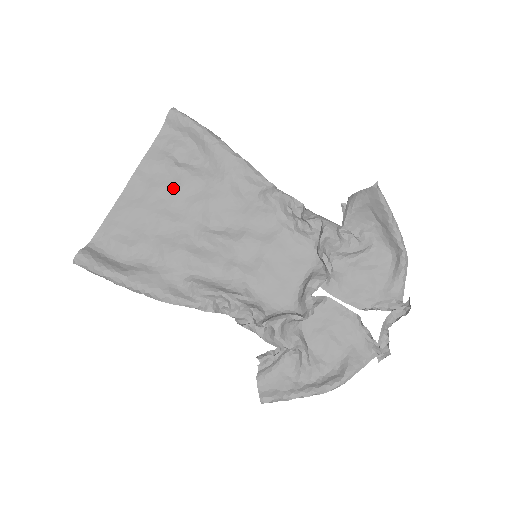
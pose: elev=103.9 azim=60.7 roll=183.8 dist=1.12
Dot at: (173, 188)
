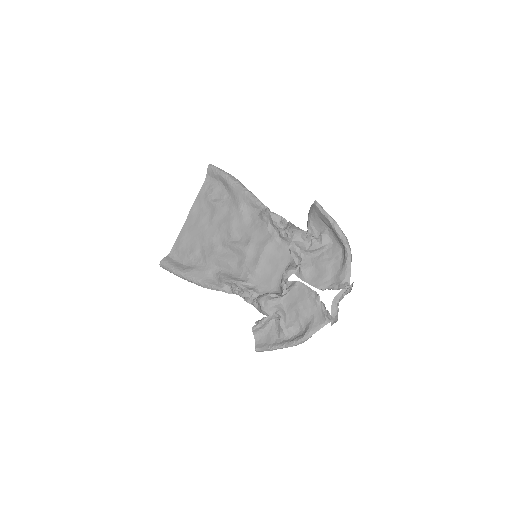
Dot at: (211, 216)
